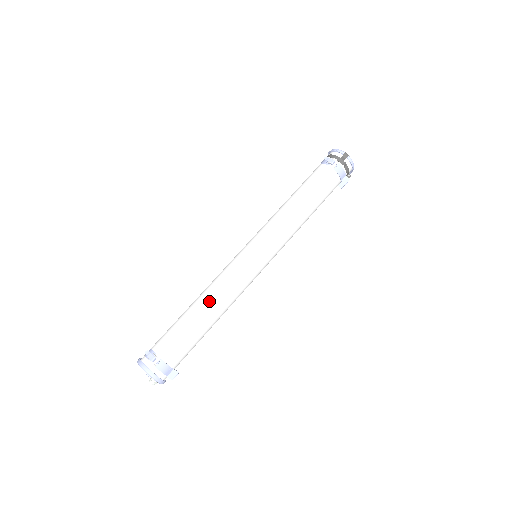
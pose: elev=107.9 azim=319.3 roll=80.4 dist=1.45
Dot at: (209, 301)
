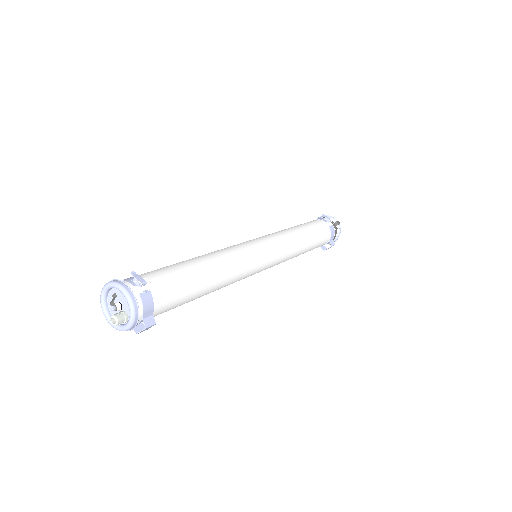
Dot at: (216, 262)
